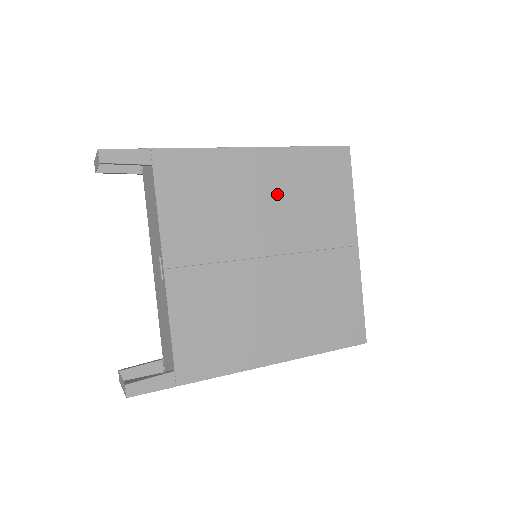
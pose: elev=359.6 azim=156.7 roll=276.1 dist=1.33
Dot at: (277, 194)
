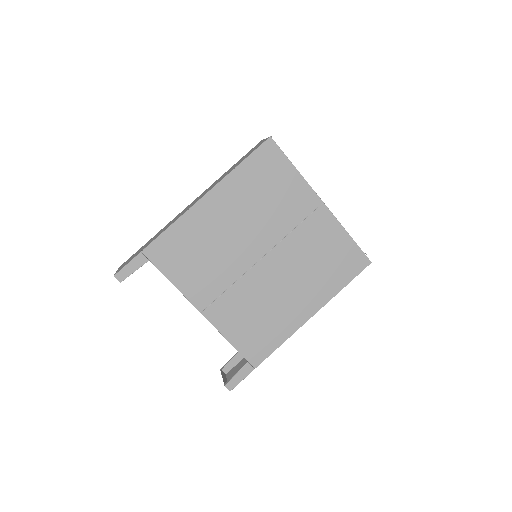
Dot at: (240, 215)
